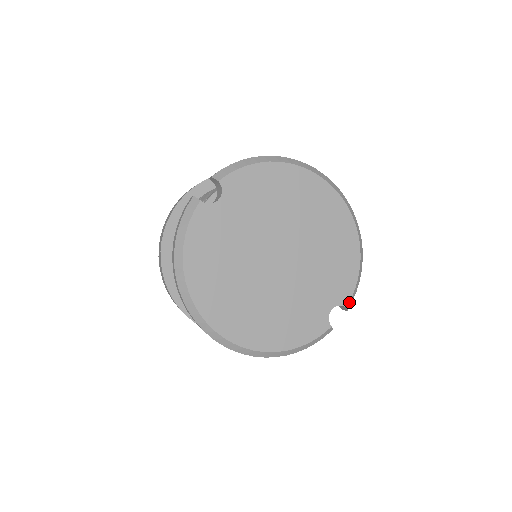
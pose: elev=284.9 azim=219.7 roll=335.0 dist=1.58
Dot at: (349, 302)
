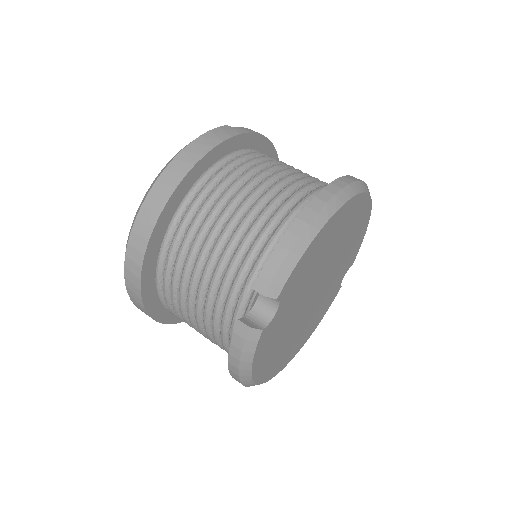
Dot at: (354, 259)
